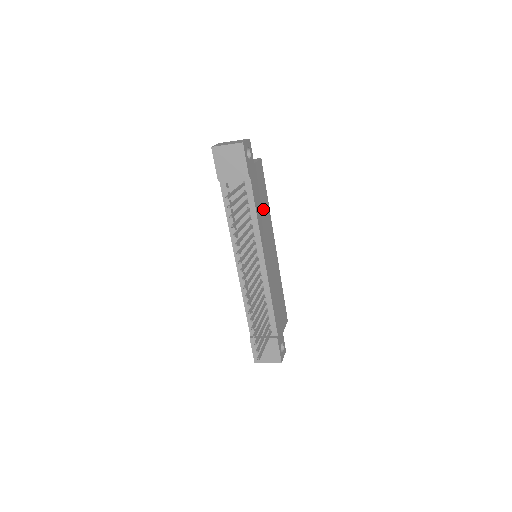
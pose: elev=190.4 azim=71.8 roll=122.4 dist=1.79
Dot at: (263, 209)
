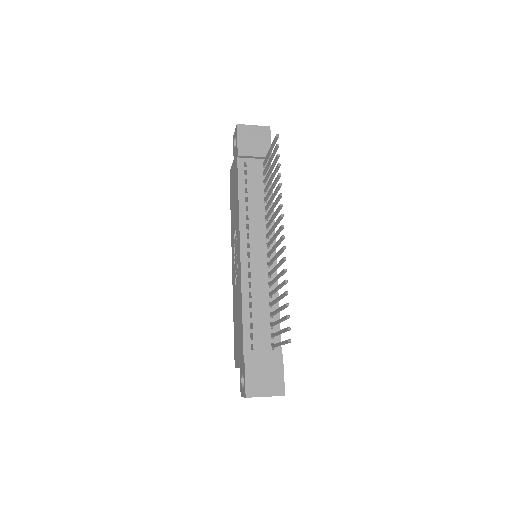
Dot at: occluded
